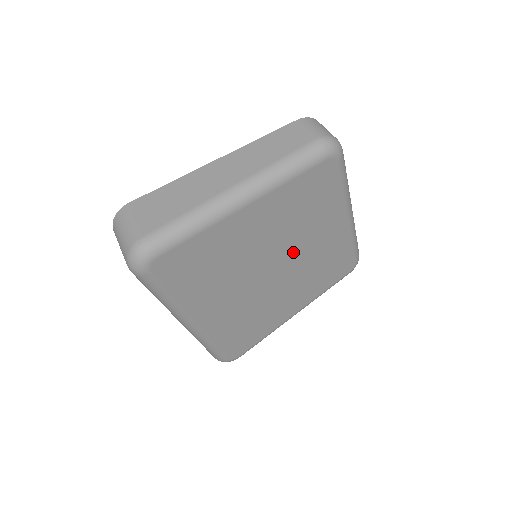
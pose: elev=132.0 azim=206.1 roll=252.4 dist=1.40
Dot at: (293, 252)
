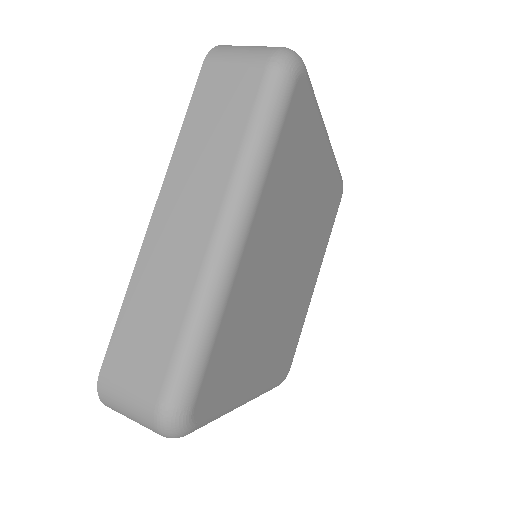
Dot at: (301, 263)
